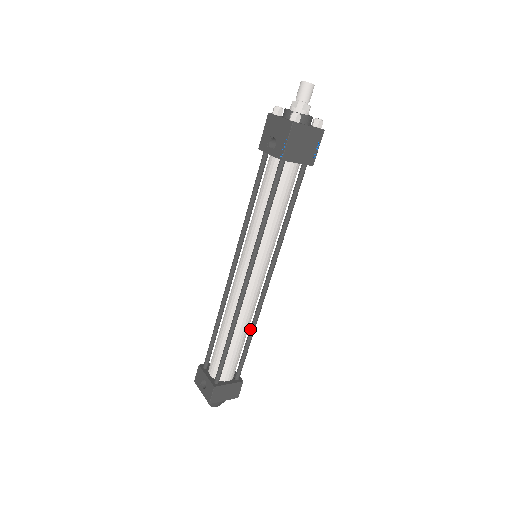
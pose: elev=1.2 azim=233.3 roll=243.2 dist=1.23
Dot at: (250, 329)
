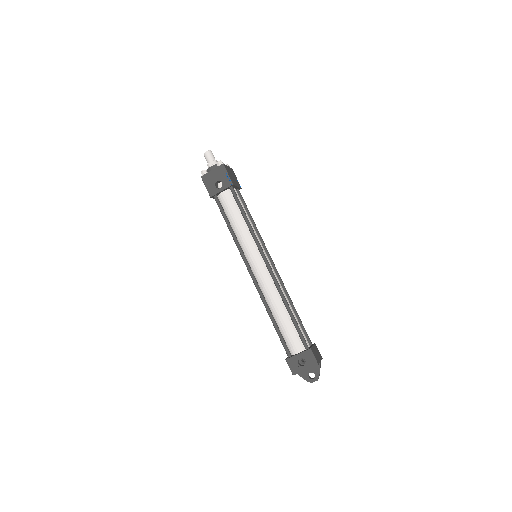
Dot at: (290, 303)
